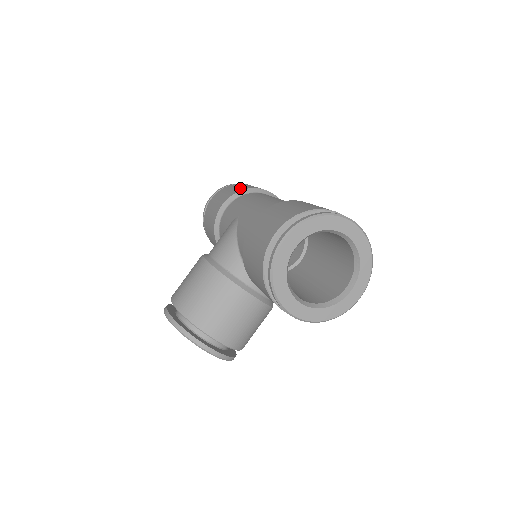
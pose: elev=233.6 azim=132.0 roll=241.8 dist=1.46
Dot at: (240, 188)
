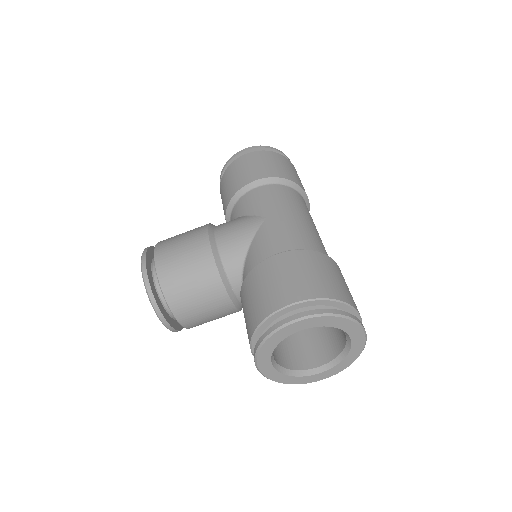
Dot at: (281, 171)
